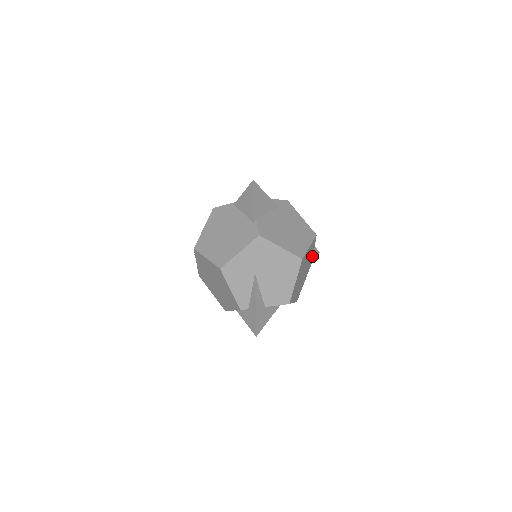
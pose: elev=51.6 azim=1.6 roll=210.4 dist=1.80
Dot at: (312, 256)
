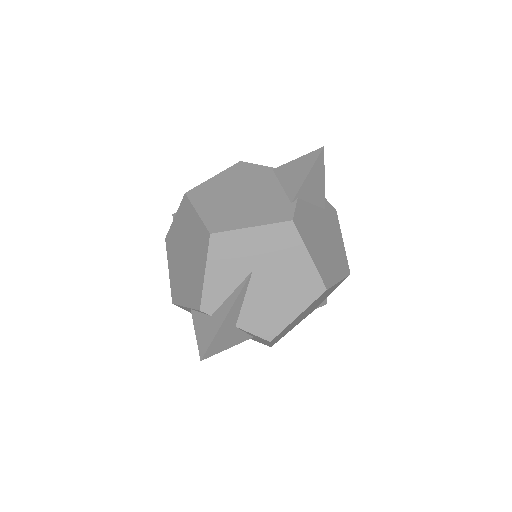
Dot at: (323, 300)
